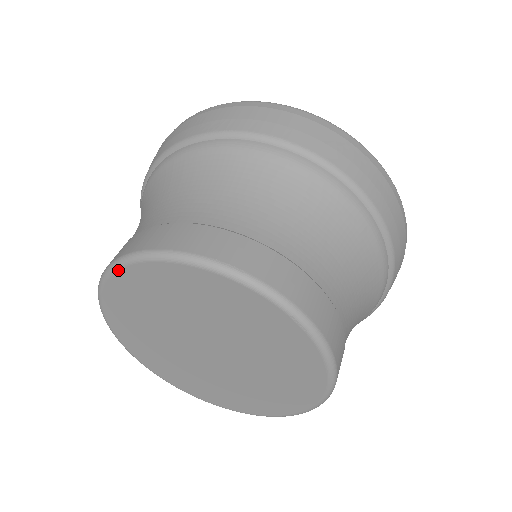
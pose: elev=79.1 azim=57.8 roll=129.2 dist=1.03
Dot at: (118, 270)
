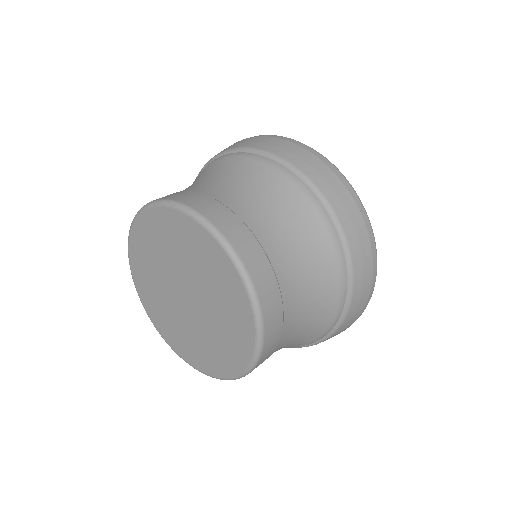
Dot at: (184, 214)
